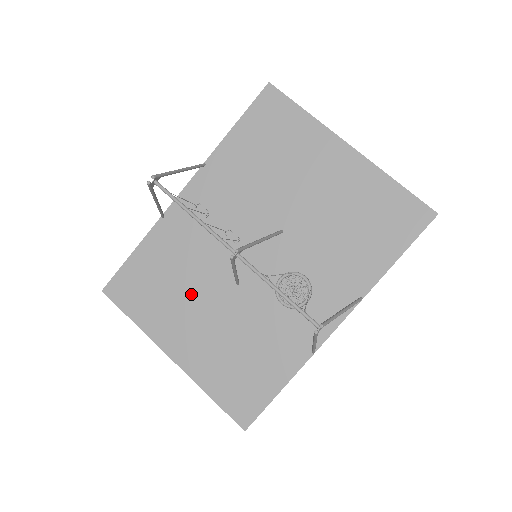
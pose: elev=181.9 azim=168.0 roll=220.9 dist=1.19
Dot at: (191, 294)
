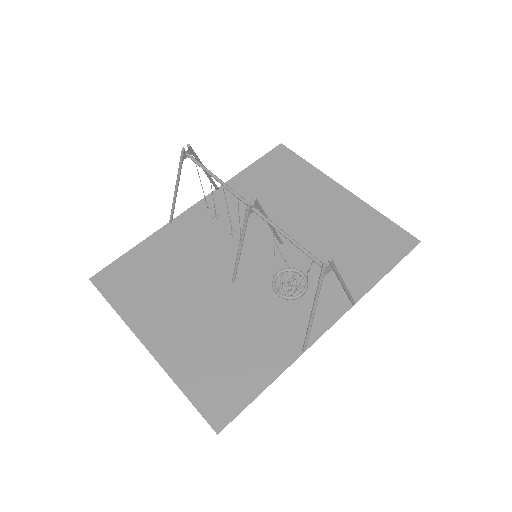
Dot at: (183, 288)
